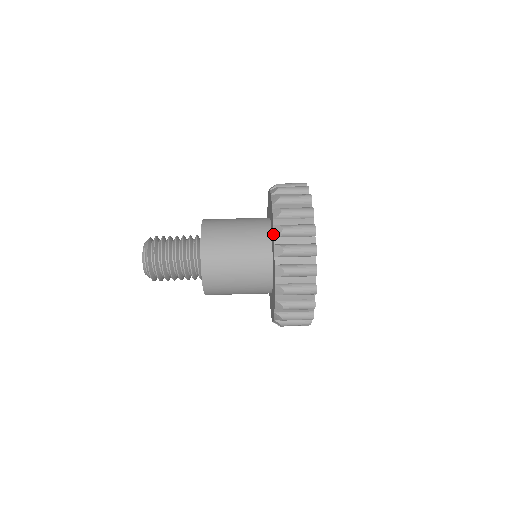
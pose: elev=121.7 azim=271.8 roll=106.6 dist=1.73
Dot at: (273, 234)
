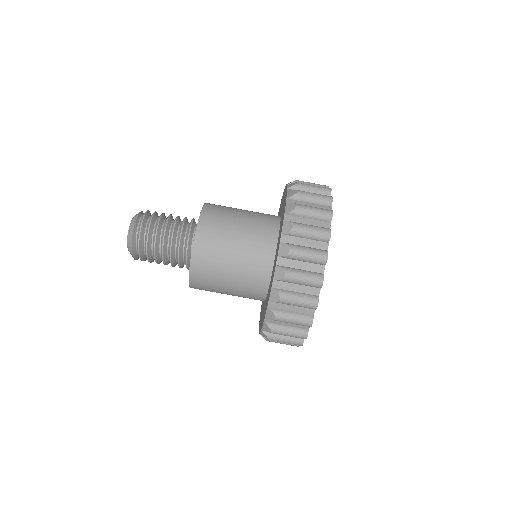
Dot at: occluded
